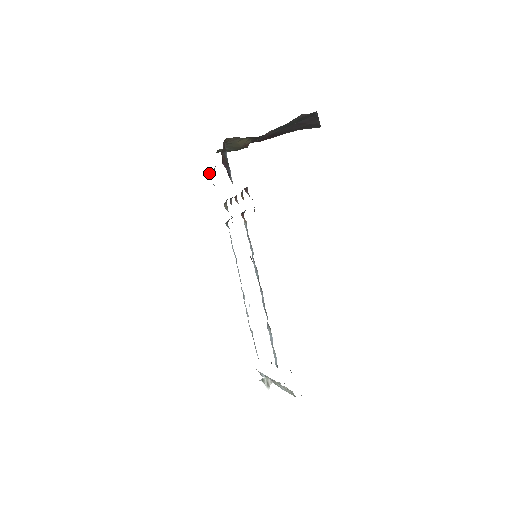
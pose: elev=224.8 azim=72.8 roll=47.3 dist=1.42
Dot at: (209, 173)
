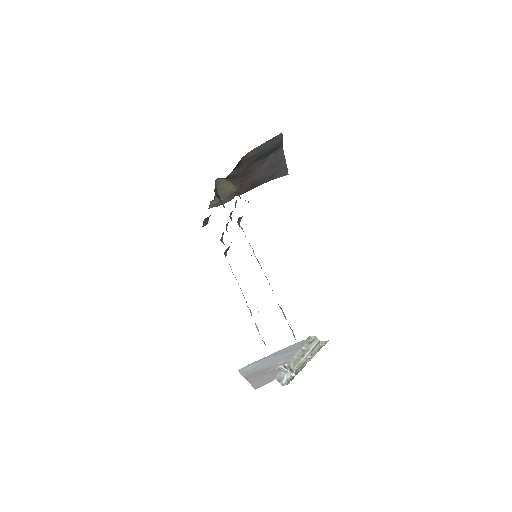
Dot at: (205, 221)
